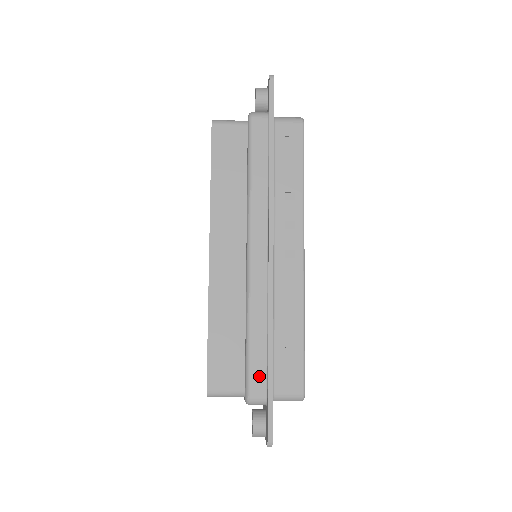
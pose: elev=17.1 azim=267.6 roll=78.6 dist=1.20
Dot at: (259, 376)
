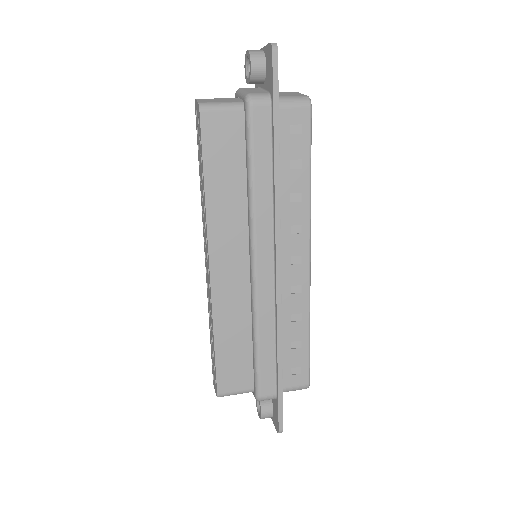
Dot at: (269, 379)
